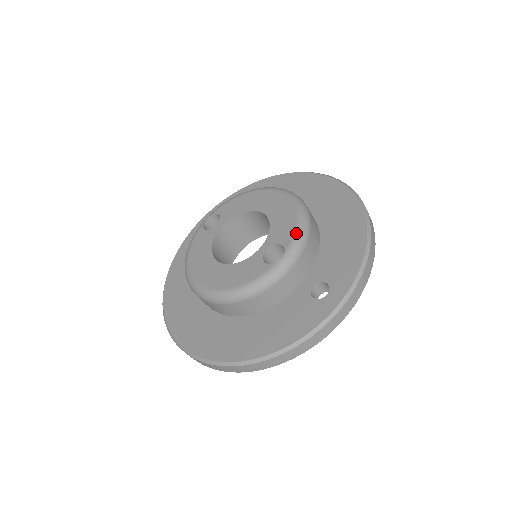
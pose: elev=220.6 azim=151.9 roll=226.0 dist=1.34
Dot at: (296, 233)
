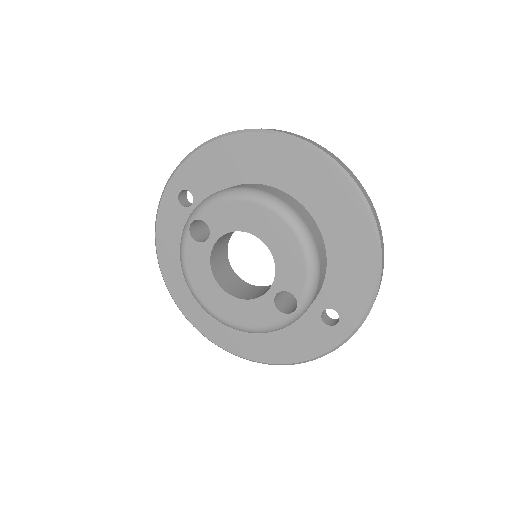
Dot at: (307, 285)
